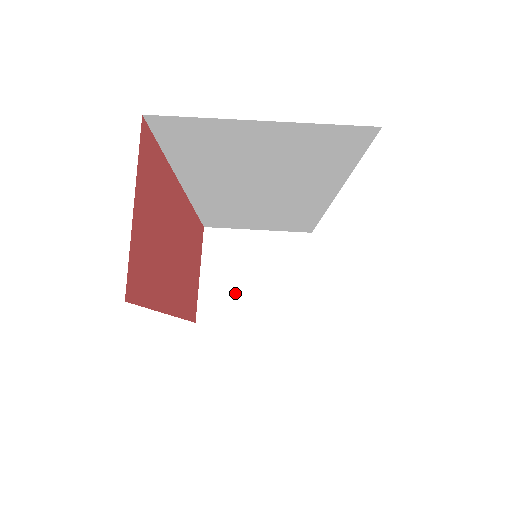
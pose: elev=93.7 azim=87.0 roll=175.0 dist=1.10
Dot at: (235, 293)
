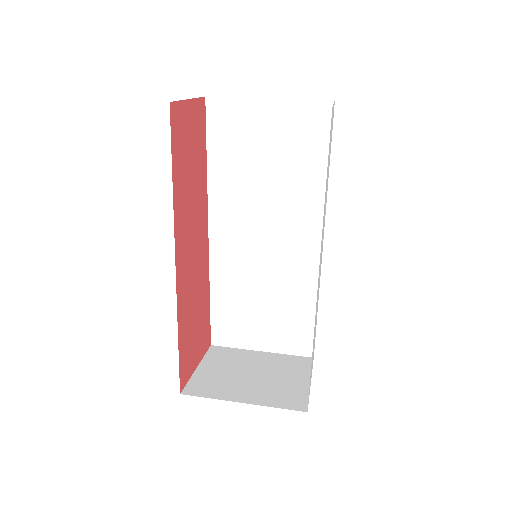
Dot at: (229, 381)
